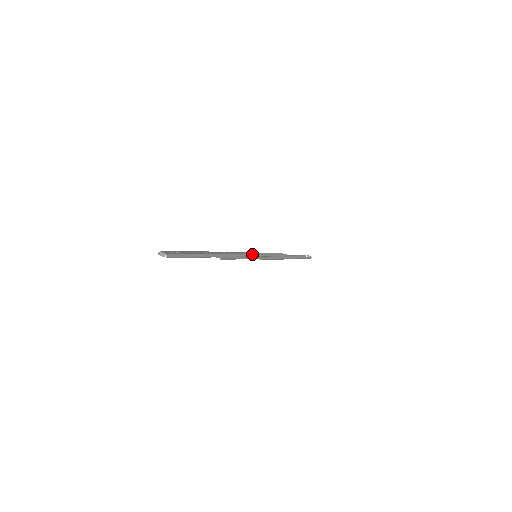
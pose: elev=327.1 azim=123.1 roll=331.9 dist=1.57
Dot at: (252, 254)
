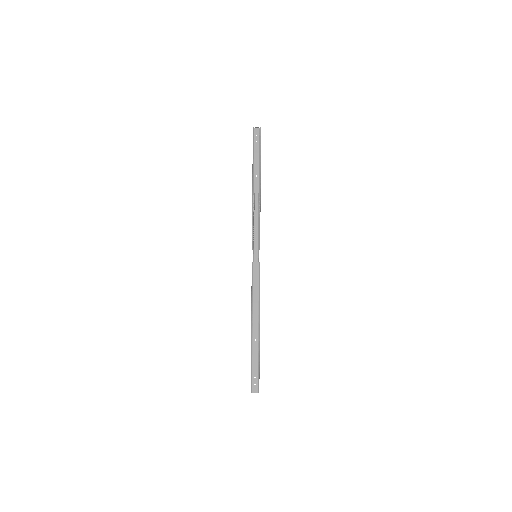
Dot at: (259, 270)
